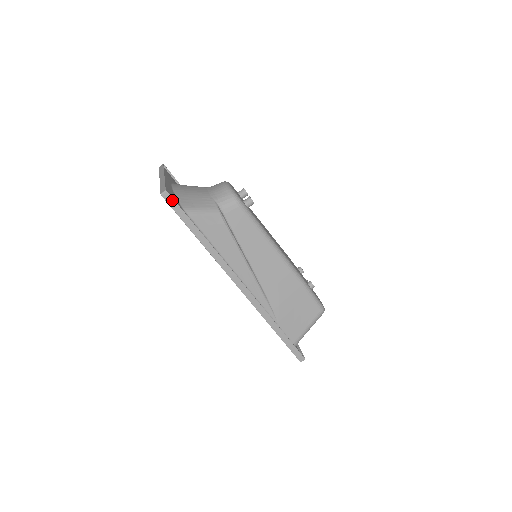
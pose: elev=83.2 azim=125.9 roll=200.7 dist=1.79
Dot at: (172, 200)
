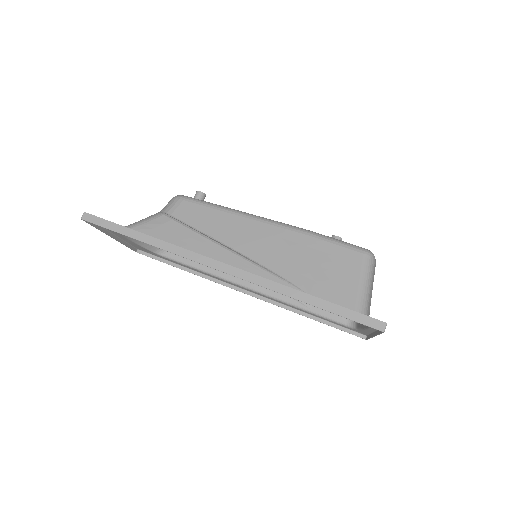
Dot at: (94, 217)
